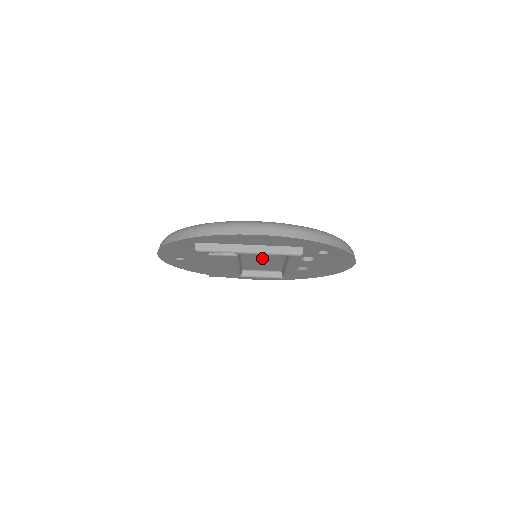
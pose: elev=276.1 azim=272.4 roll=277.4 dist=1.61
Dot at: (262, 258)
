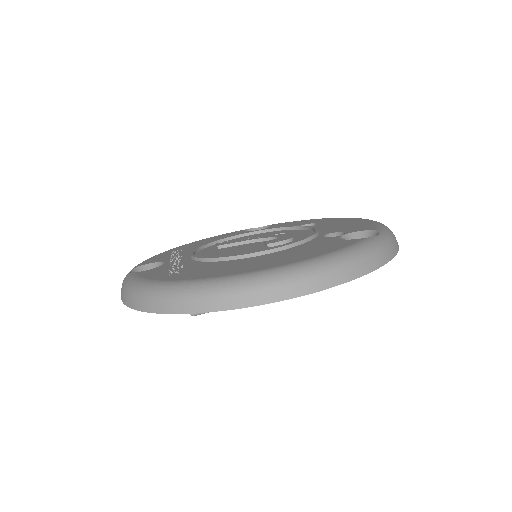
Dot at: occluded
